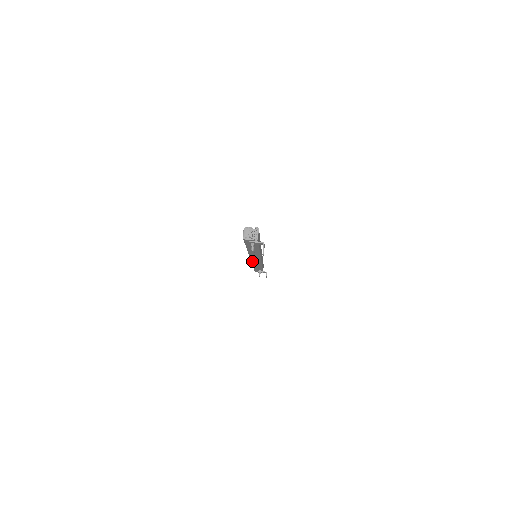
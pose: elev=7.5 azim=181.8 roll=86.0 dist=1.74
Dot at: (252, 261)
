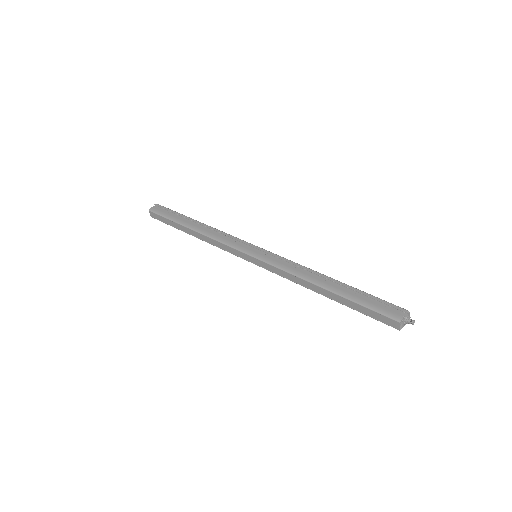
Dot at: (240, 257)
